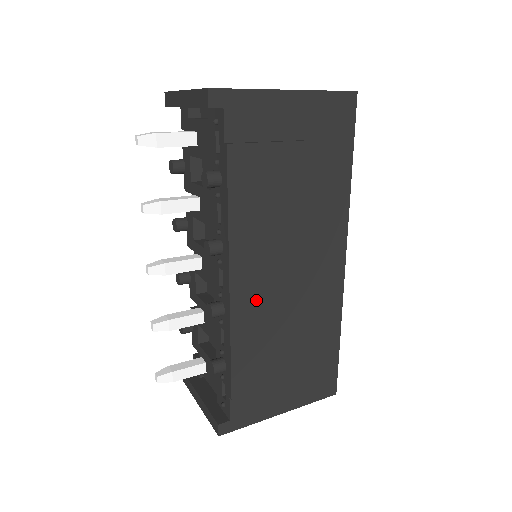
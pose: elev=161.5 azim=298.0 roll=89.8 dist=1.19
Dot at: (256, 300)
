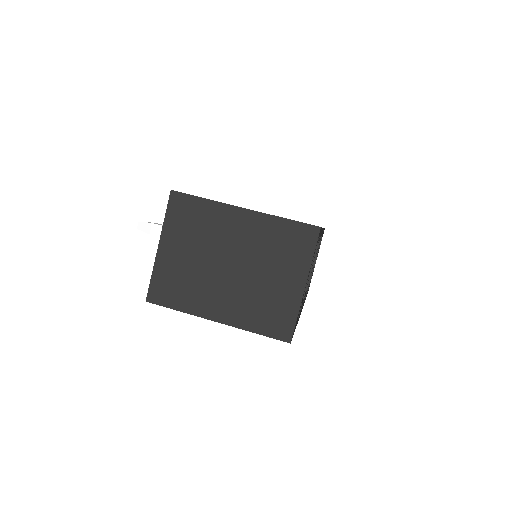
Dot at: occluded
